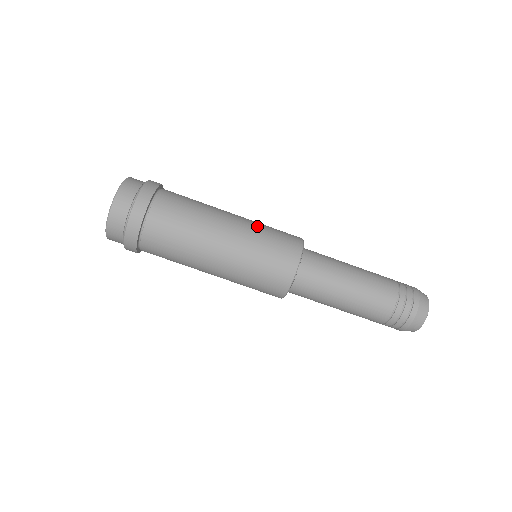
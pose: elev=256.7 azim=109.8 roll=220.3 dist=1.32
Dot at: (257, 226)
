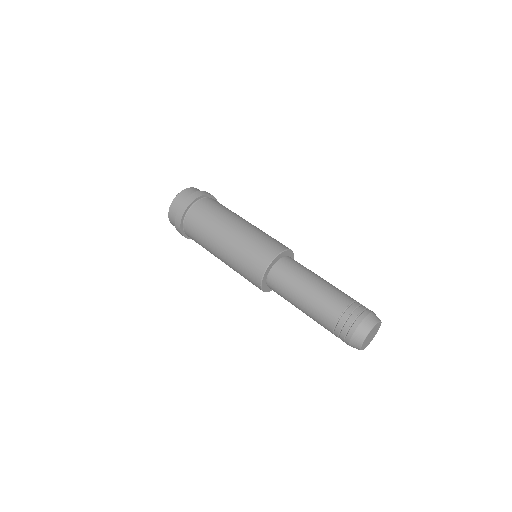
Dot at: occluded
